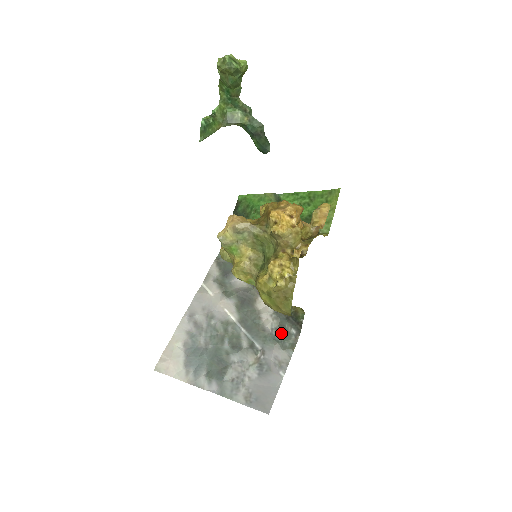
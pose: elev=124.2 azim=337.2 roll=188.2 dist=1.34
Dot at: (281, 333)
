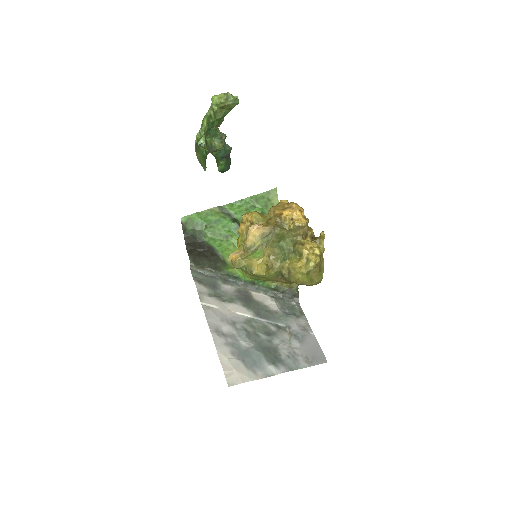
Dot at: (287, 309)
